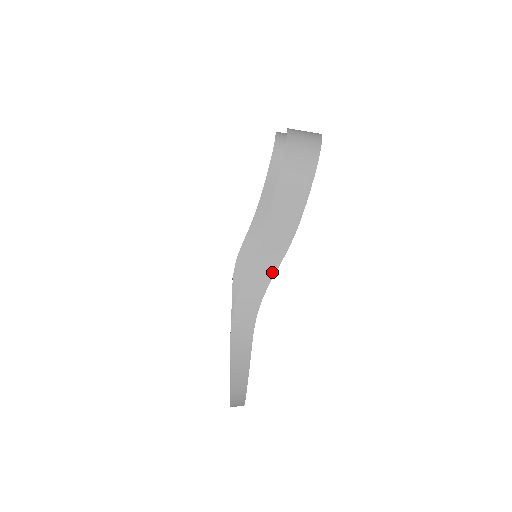
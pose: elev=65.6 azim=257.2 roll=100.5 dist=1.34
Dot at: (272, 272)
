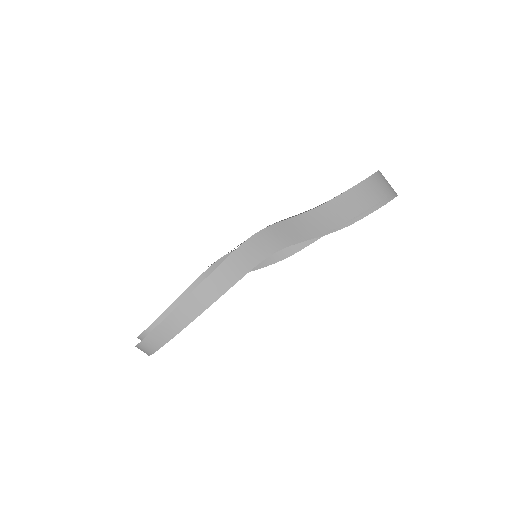
Dot at: (306, 237)
